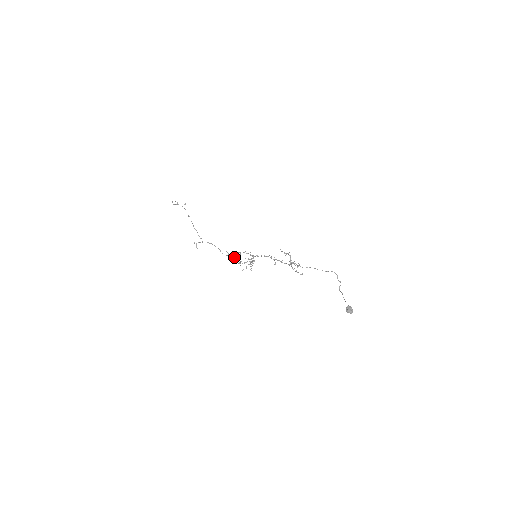
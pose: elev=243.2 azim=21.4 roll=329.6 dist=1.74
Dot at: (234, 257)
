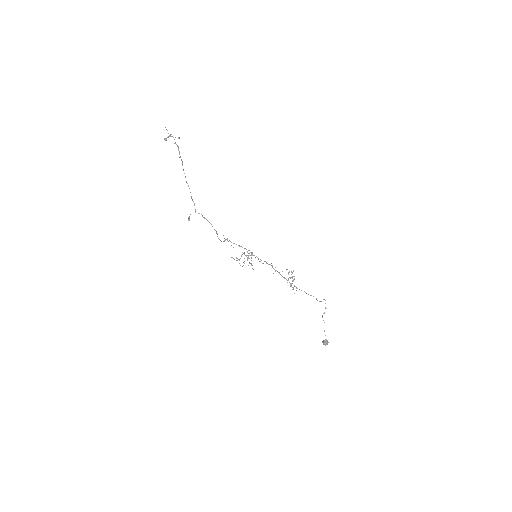
Dot at: occluded
